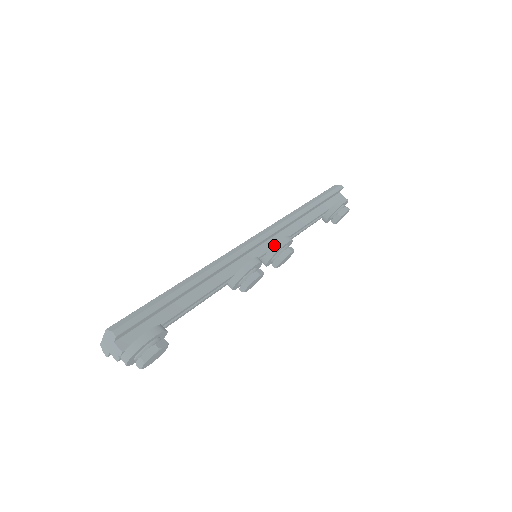
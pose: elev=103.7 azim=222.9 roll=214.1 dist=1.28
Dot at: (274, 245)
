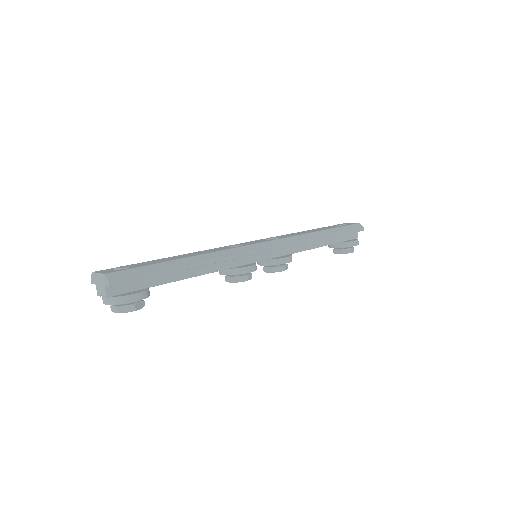
Dot at: (276, 259)
